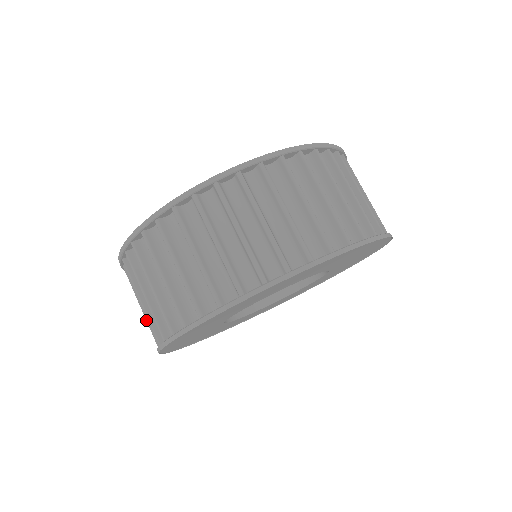
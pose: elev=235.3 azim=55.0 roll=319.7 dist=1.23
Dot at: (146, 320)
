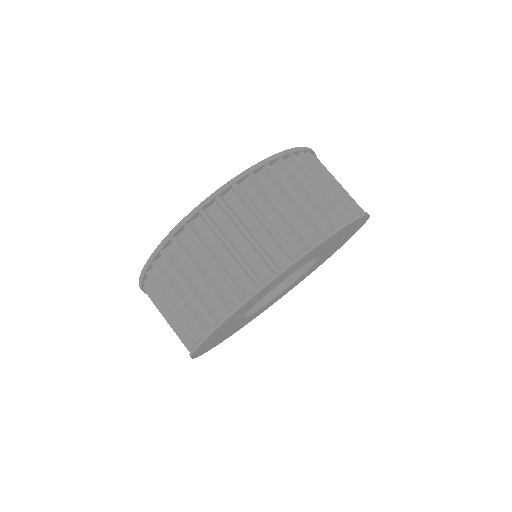
Dot at: occluded
